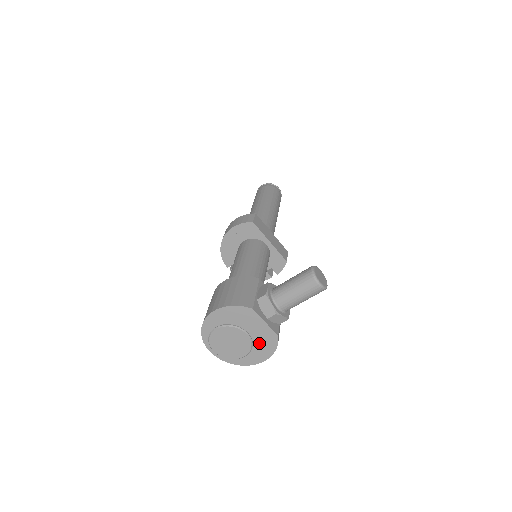
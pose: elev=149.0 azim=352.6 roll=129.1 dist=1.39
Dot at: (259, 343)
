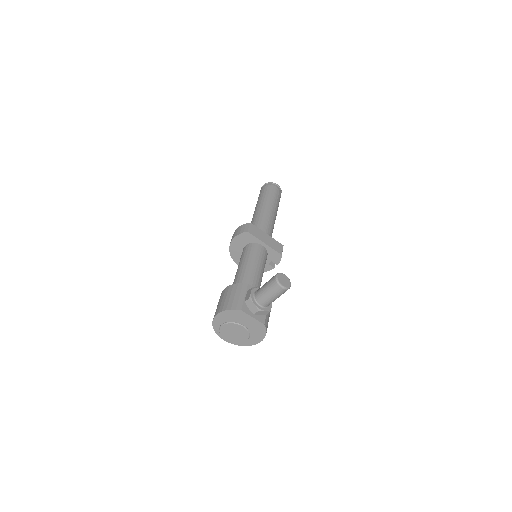
Dot at: (253, 331)
